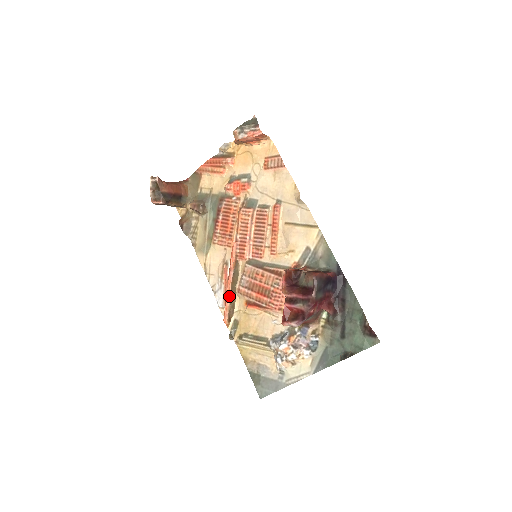
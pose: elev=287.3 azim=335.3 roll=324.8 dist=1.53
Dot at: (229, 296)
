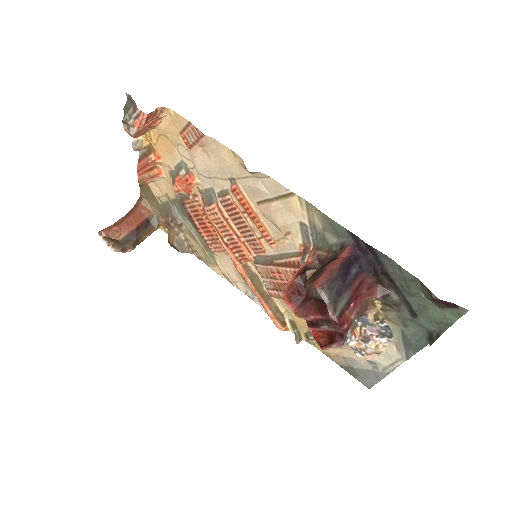
Dot at: (264, 304)
